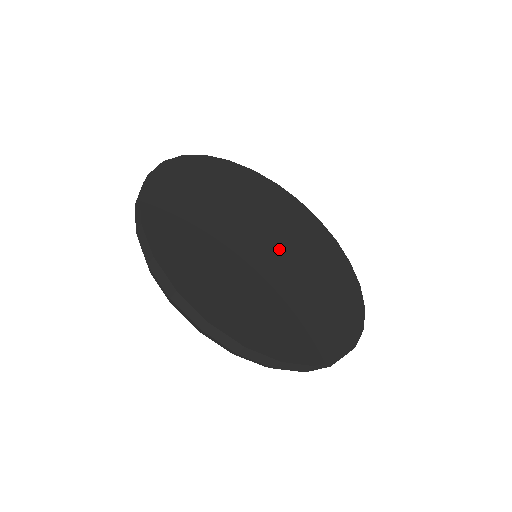
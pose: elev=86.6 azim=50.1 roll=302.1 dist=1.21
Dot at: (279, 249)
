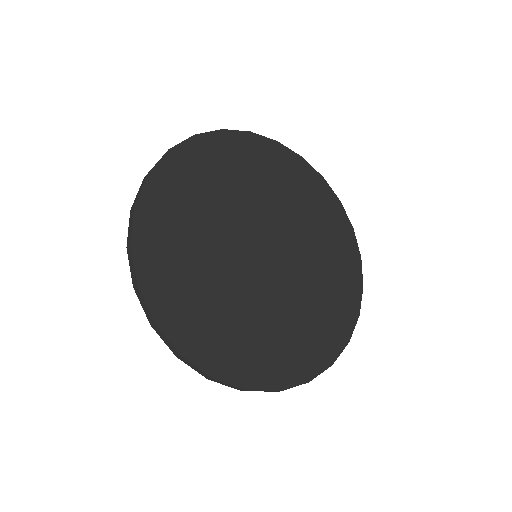
Dot at: (281, 253)
